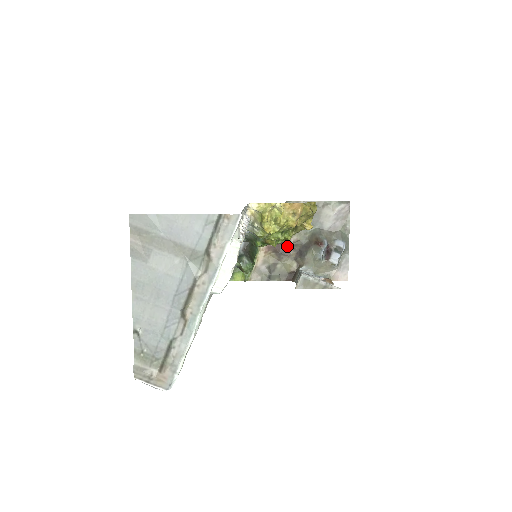
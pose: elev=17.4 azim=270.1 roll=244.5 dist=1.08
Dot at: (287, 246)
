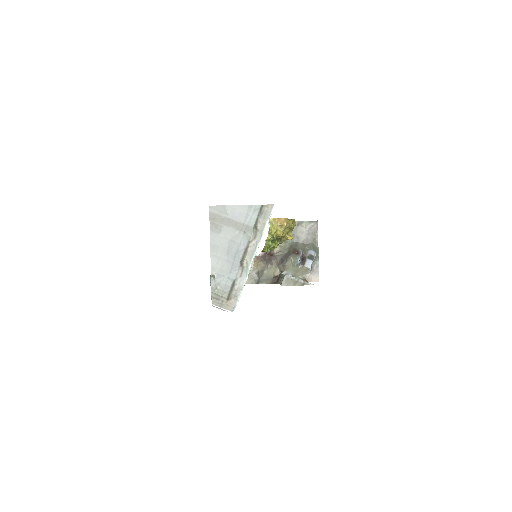
Dot at: (271, 256)
